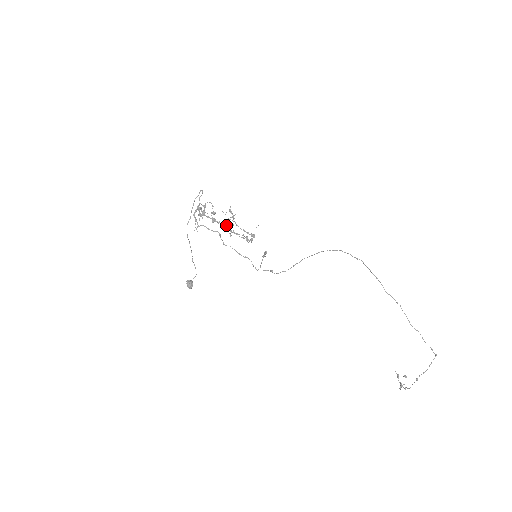
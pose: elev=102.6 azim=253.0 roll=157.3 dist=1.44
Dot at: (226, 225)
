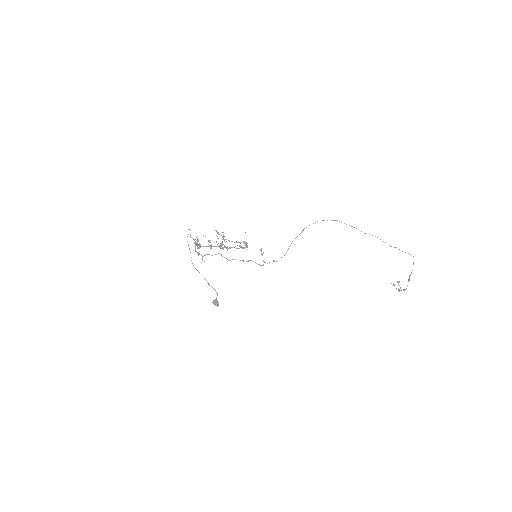
Dot at: (222, 245)
